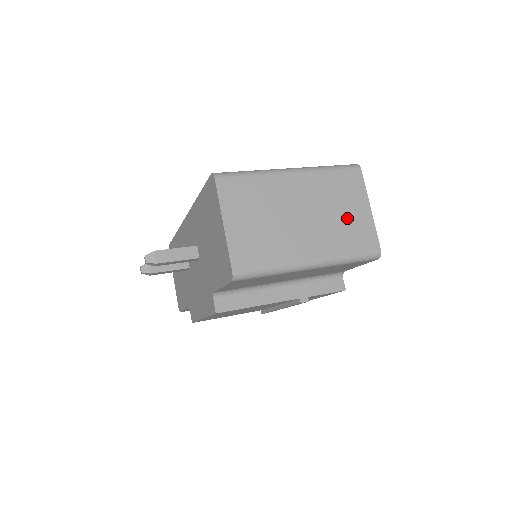
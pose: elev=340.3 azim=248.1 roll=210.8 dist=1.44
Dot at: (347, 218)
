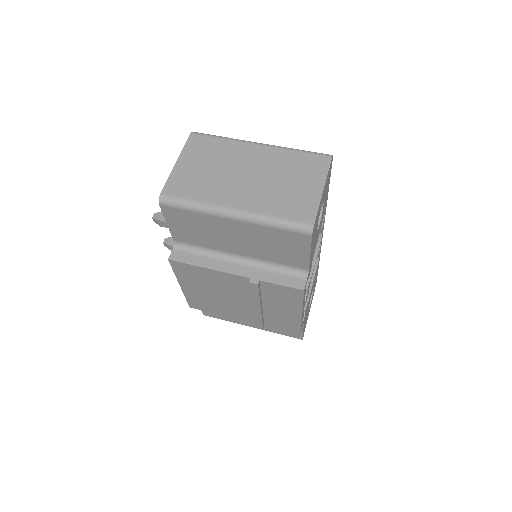
Dot at: (292, 189)
